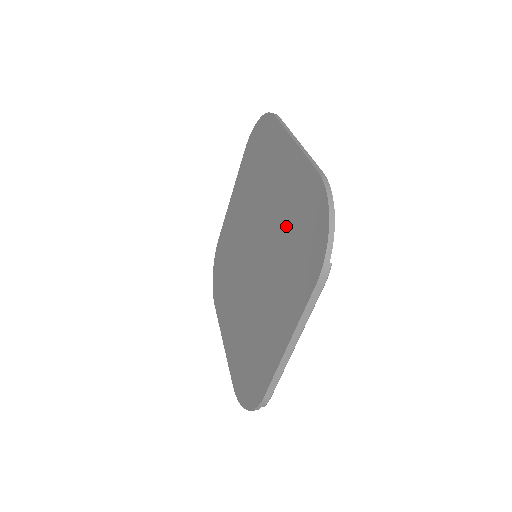
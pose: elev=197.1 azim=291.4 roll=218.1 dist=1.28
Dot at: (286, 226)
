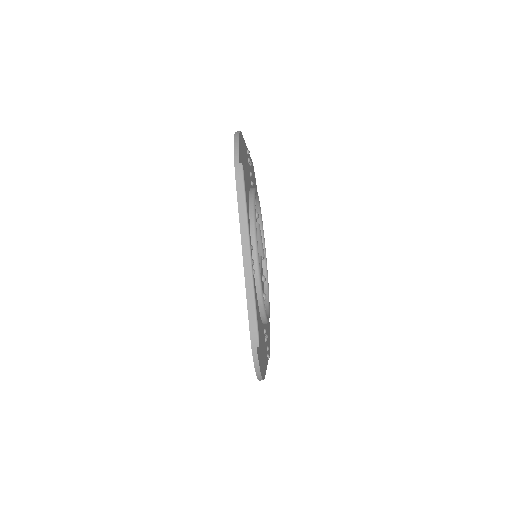
Dot at: occluded
